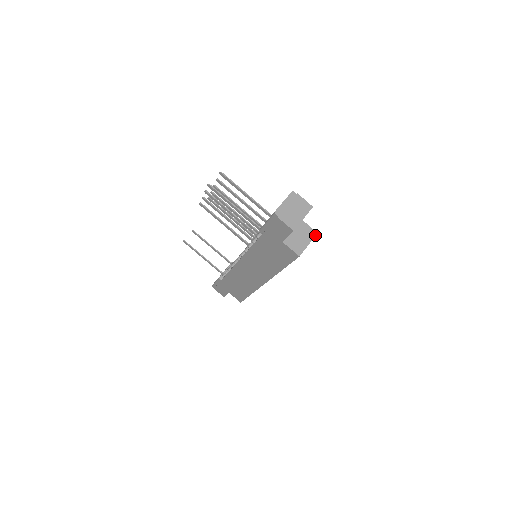
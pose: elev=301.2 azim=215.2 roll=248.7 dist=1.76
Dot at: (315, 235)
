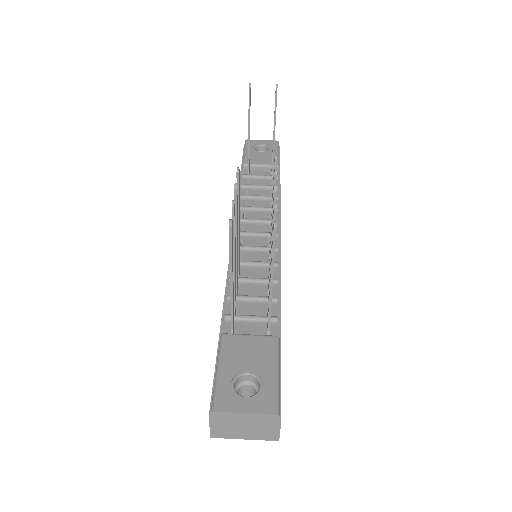
Dot at: occluded
